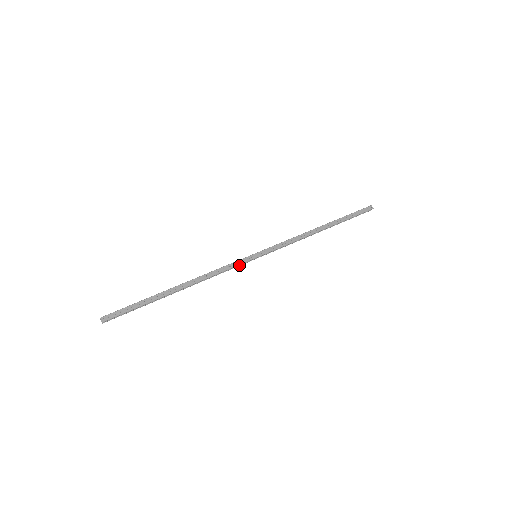
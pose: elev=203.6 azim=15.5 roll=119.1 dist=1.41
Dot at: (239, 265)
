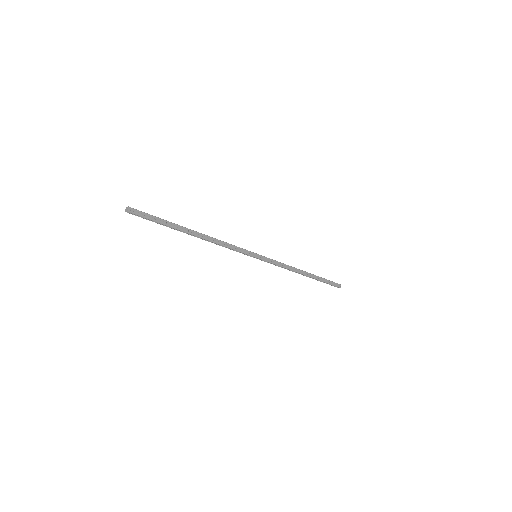
Dot at: (242, 252)
